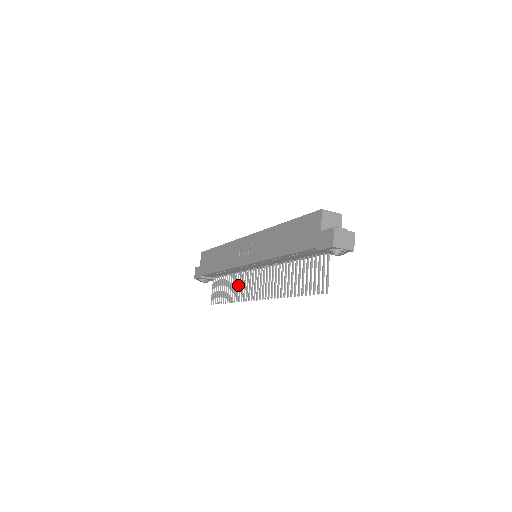
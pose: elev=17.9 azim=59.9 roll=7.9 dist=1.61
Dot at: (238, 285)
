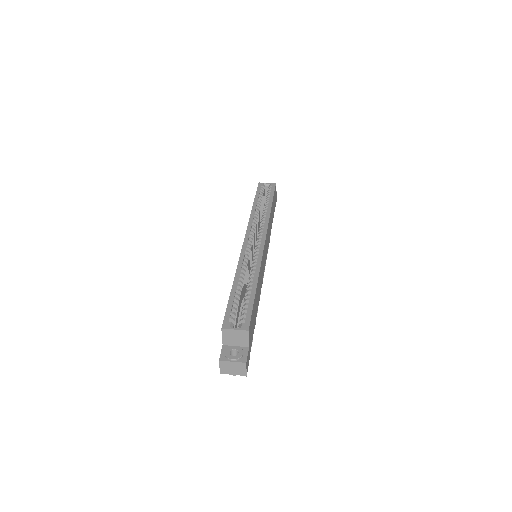
Dot at: occluded
